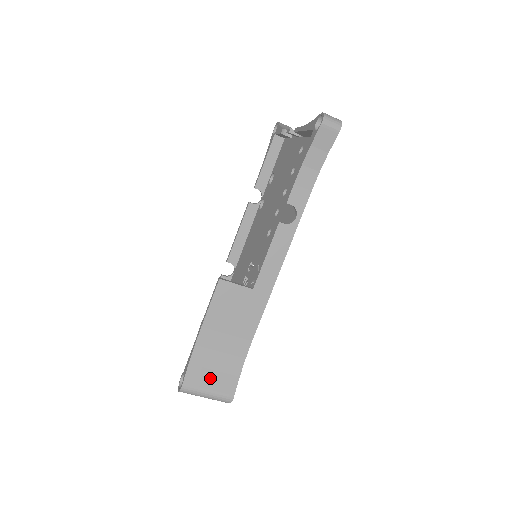
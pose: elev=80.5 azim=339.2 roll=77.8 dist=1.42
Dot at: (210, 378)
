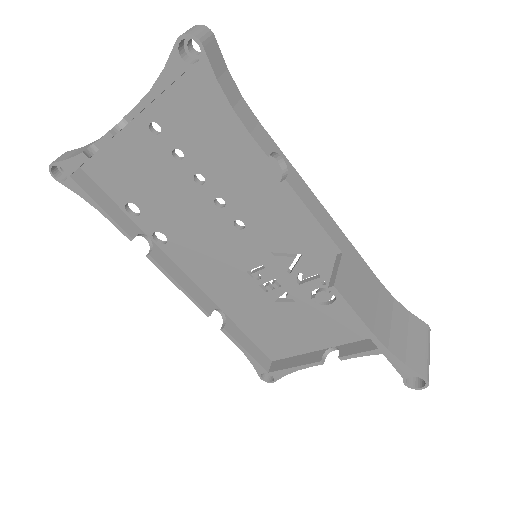
Dot at: (415, 344)
